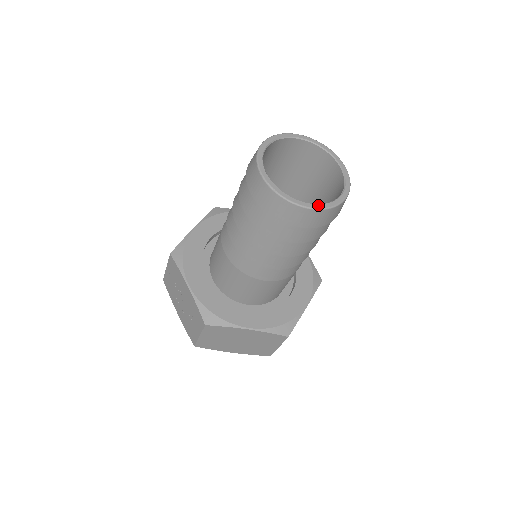
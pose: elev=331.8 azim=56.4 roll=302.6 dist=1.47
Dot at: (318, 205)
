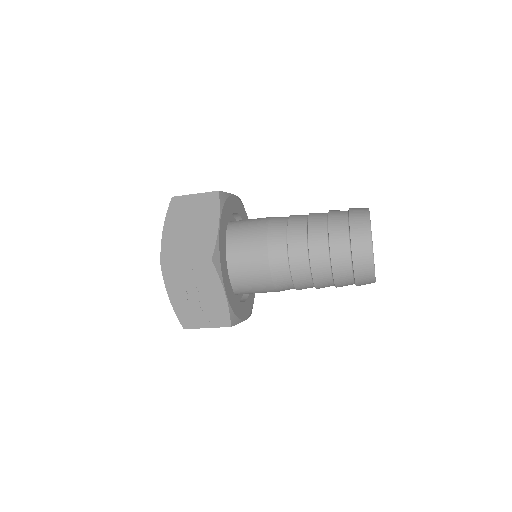
Dot at: occluded
